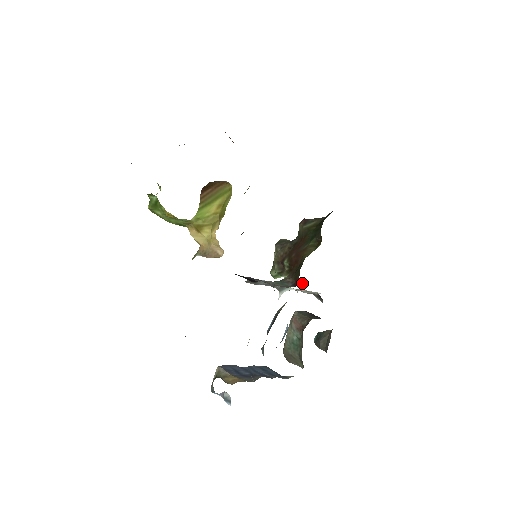
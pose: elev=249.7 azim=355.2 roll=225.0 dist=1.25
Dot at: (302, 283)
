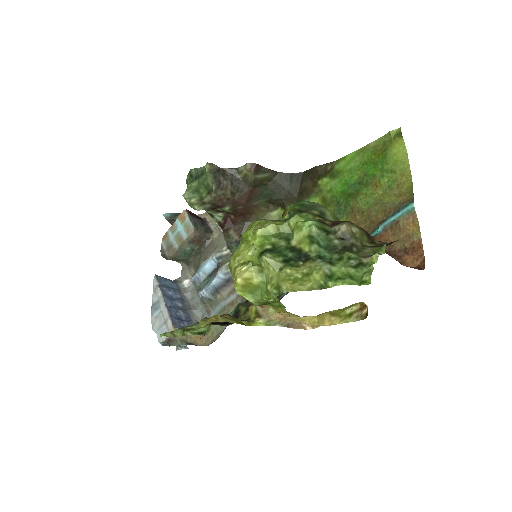
Dot at: occluded
